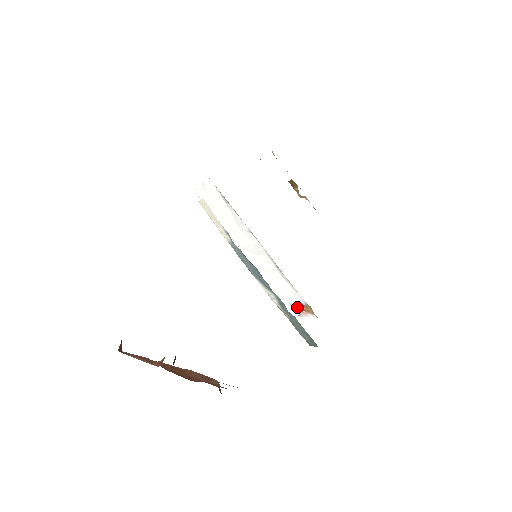
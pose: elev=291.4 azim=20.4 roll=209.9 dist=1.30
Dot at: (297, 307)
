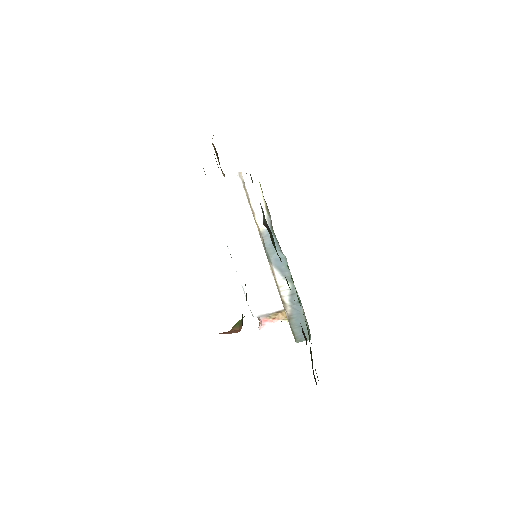
Dot at: (264, 317)
